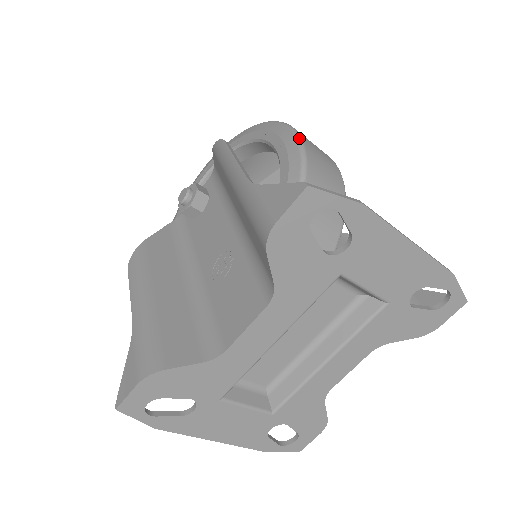
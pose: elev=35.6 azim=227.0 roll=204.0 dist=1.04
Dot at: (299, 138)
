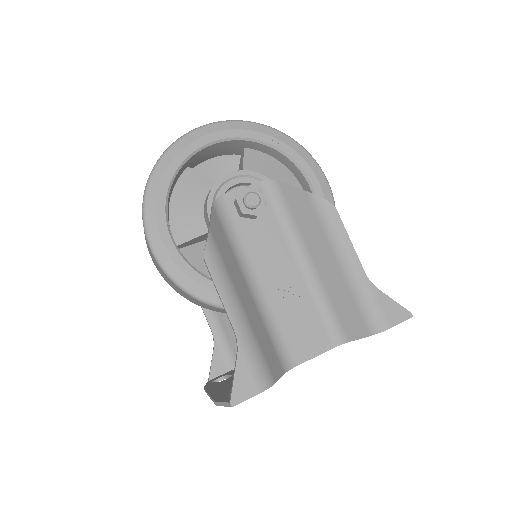
Dot at: occluded
